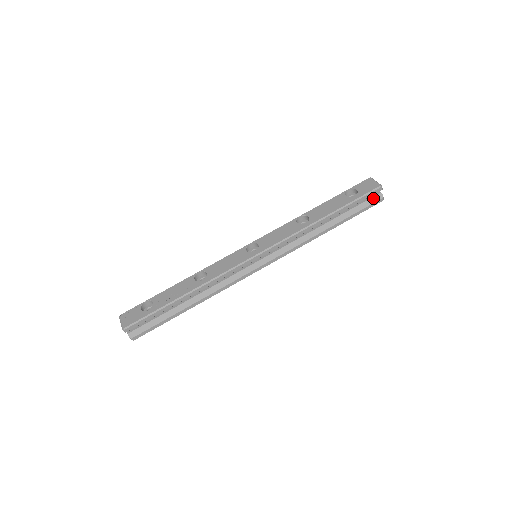
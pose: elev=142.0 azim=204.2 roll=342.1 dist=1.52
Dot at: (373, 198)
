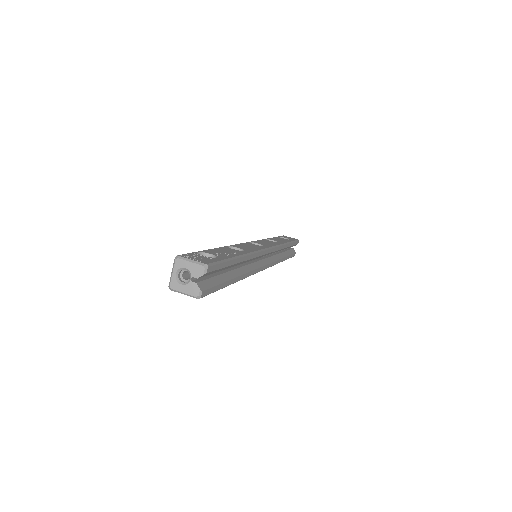
Dot at: (292, 250)
